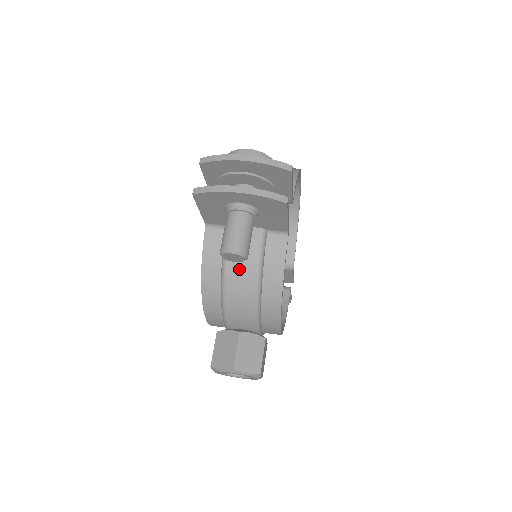
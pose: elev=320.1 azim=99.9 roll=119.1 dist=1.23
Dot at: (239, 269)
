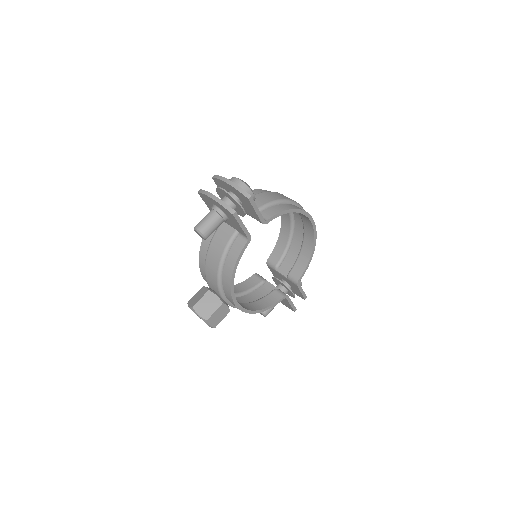
Dot at: (215, 249)
